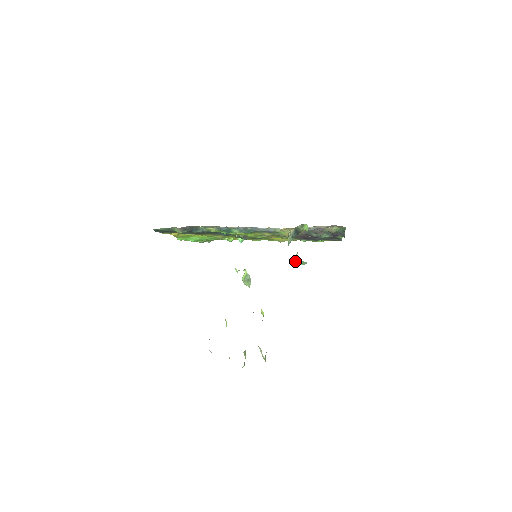
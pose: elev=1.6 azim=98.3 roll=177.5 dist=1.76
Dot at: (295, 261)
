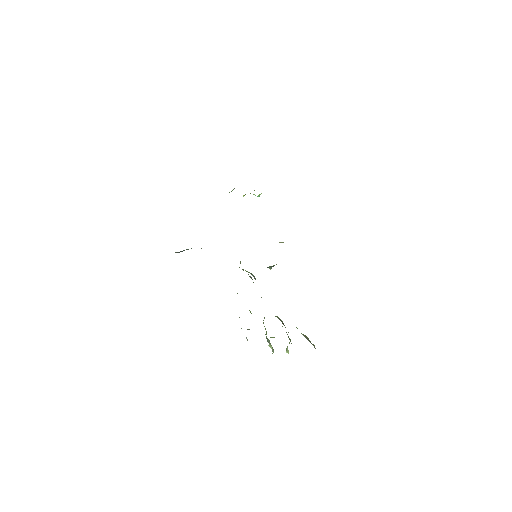
Dot at: occluded
